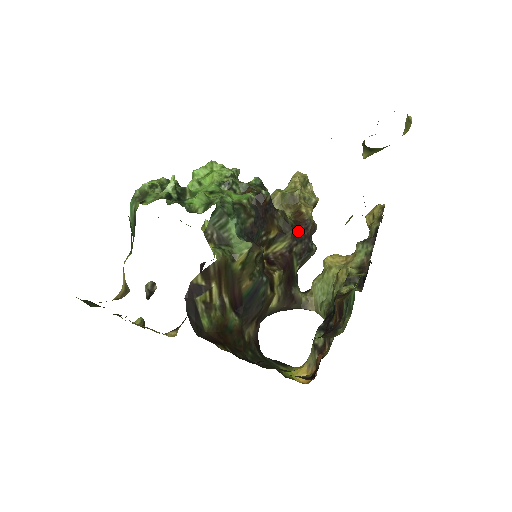
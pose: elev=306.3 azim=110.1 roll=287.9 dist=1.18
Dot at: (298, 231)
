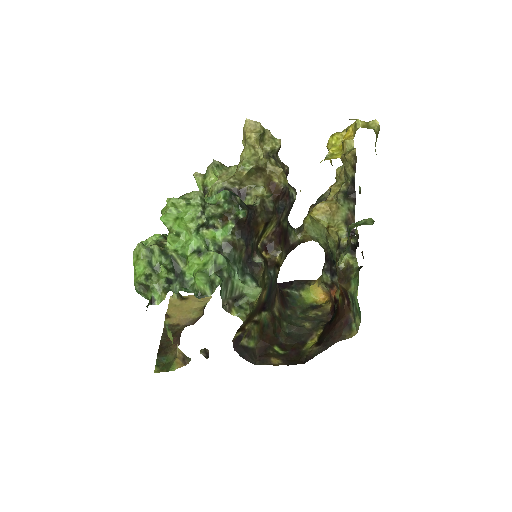
Dot at: (278, 202)
